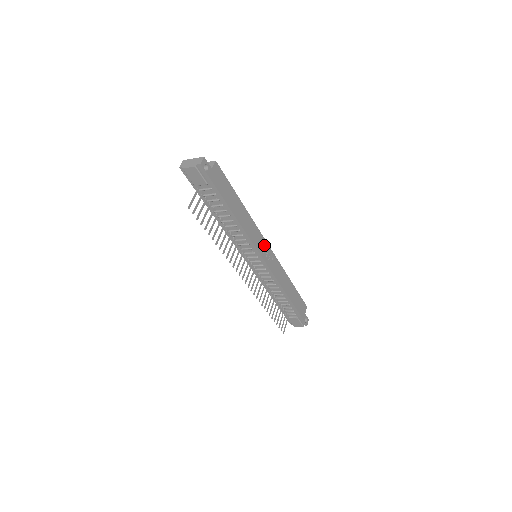
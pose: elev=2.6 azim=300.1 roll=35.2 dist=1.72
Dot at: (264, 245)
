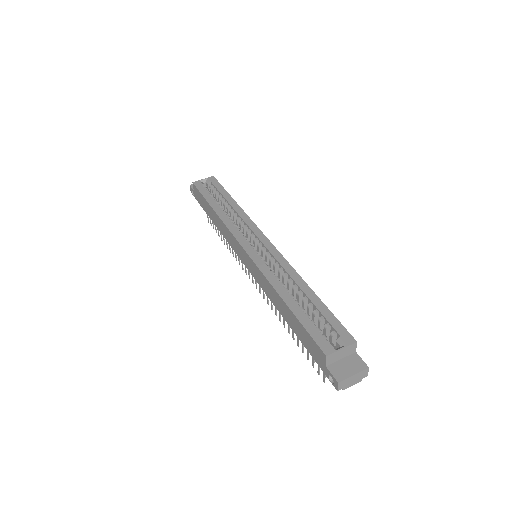
Dot at: occluded
